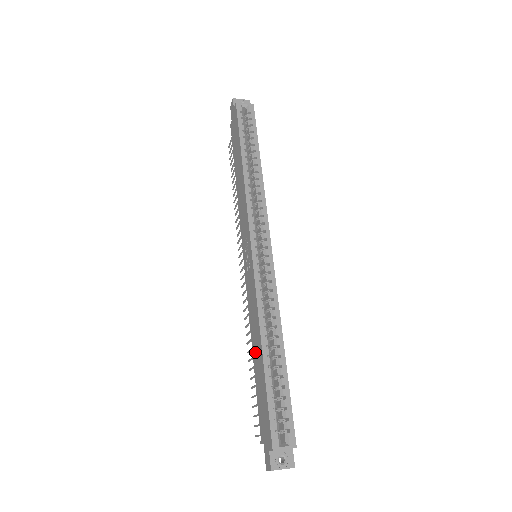
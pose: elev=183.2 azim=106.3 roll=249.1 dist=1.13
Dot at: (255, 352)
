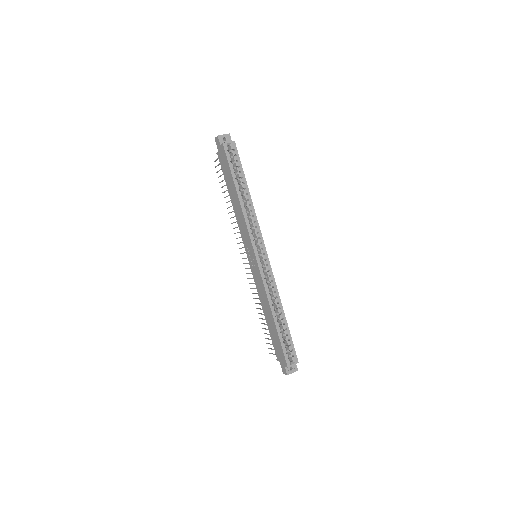
Dot at: (267, 316)
